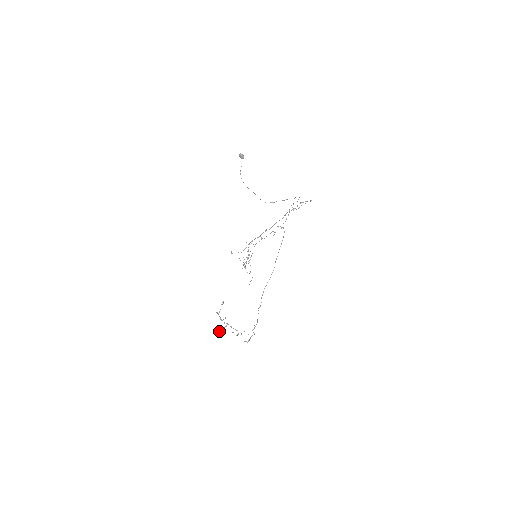
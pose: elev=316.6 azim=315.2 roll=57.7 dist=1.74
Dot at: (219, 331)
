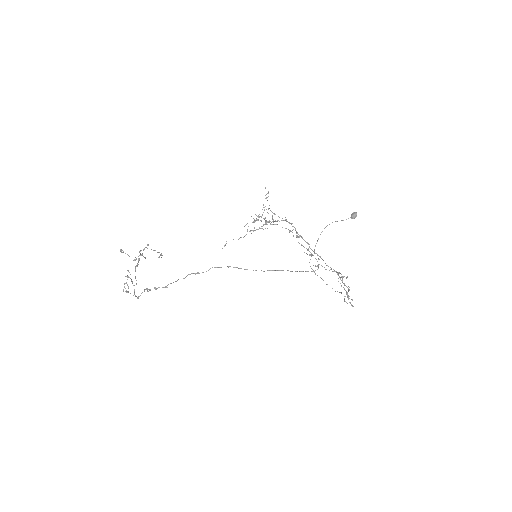
Dot at: occluded
